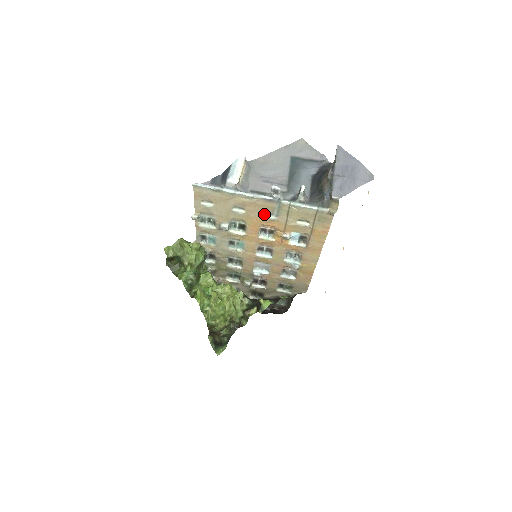
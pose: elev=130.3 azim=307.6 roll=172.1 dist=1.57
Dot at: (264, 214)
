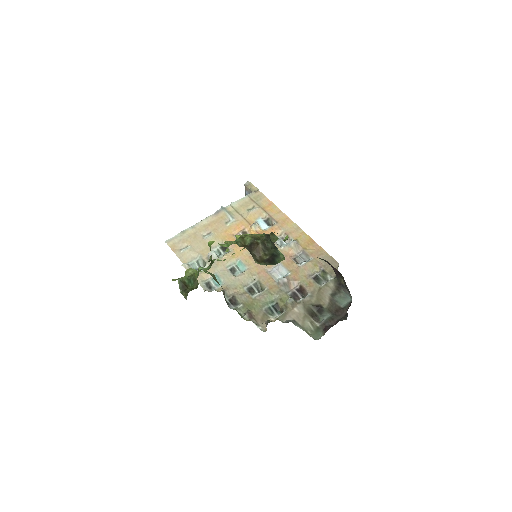
Dot at: (225, 225)
